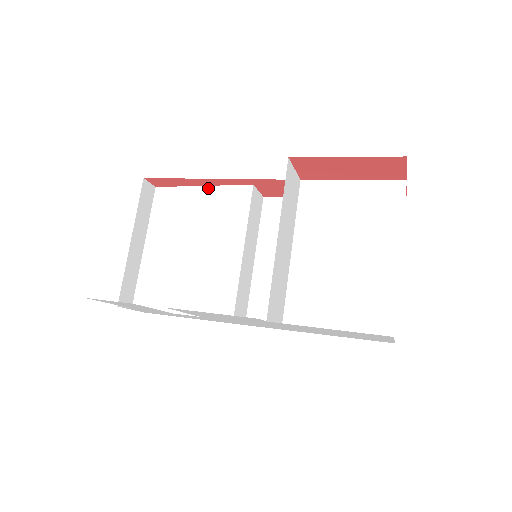
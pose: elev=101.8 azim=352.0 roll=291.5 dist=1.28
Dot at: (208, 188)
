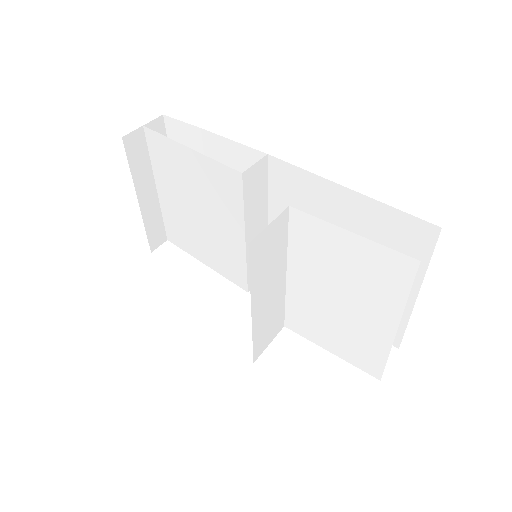
Dot at: (195, 154)
